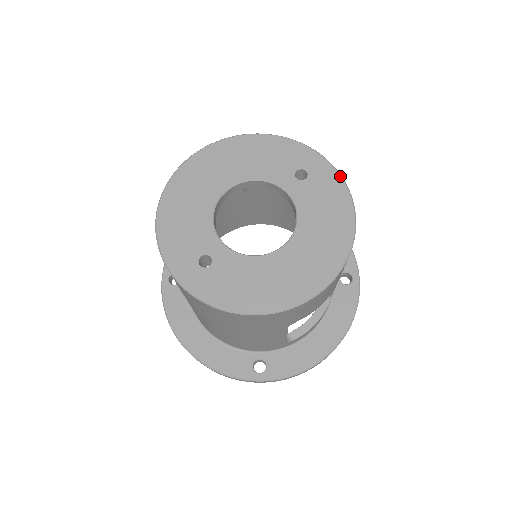
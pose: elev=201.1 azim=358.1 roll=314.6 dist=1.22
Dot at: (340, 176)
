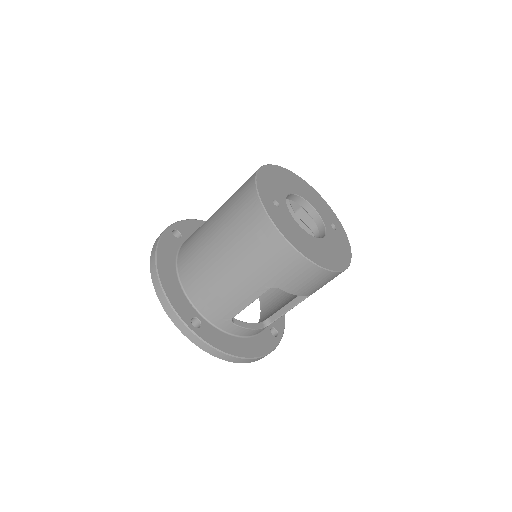
Dot at: occluded
